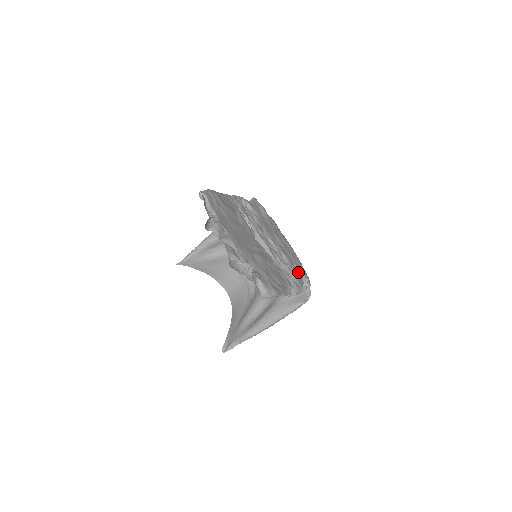
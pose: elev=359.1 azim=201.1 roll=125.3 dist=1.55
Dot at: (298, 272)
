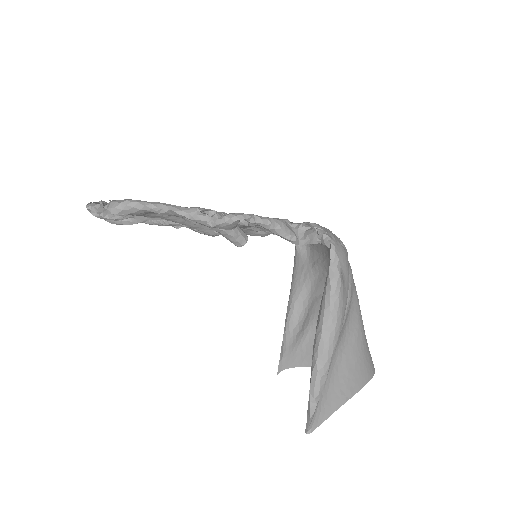
Dot at: (292, 226)
